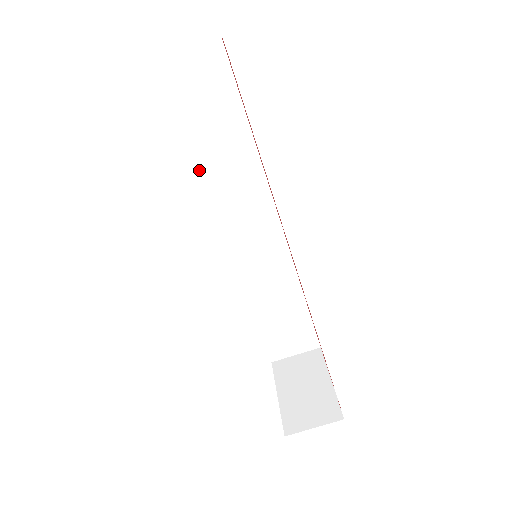
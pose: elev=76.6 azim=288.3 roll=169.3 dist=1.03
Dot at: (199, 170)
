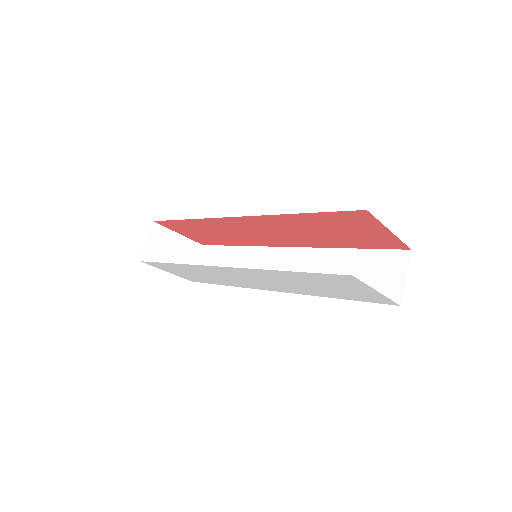
Dot at: occluded
